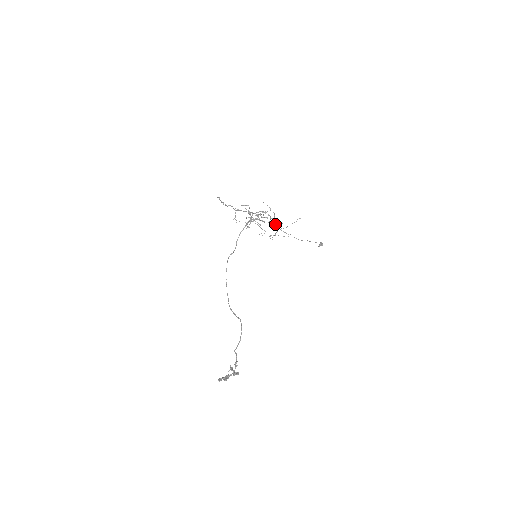
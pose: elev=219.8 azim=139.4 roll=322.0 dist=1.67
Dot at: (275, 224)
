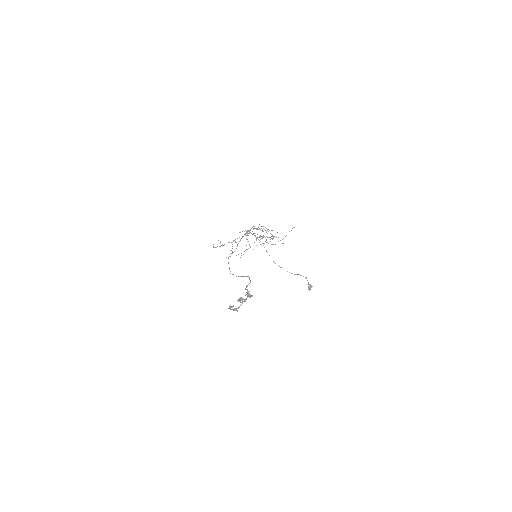
Dot at: (269, 255)
